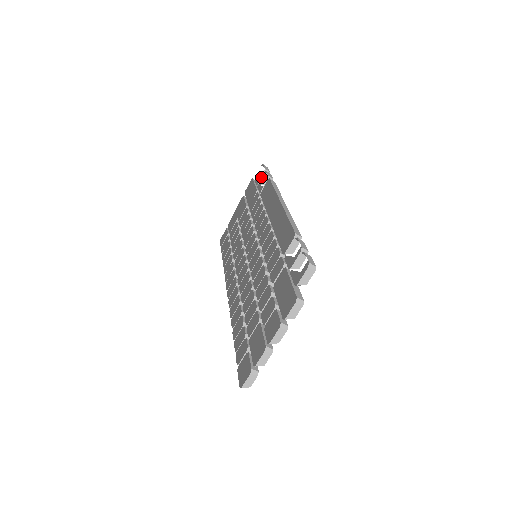
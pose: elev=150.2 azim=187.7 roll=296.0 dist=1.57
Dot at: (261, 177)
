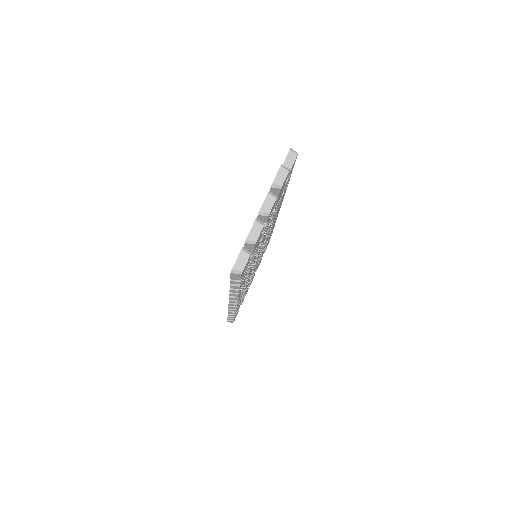
Dot at: occluded
